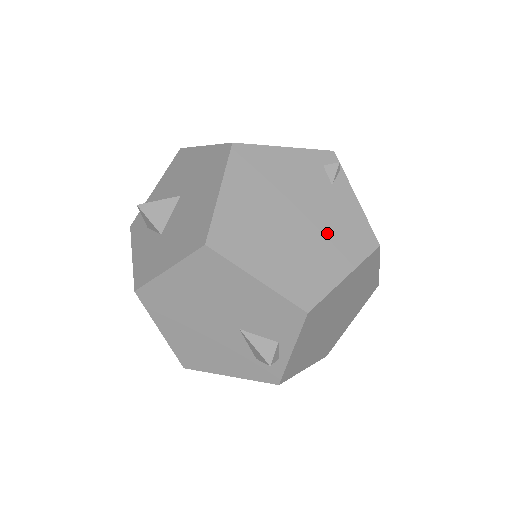
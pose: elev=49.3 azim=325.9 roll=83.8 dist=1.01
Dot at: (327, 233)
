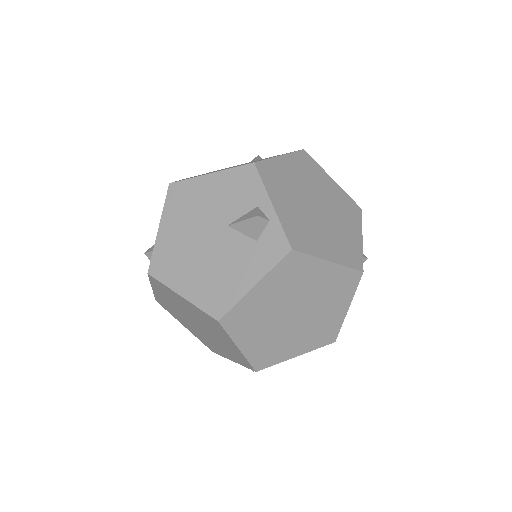
Dot at: occluded
